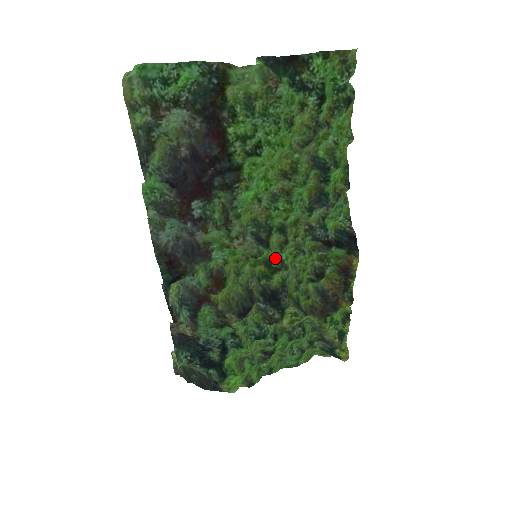
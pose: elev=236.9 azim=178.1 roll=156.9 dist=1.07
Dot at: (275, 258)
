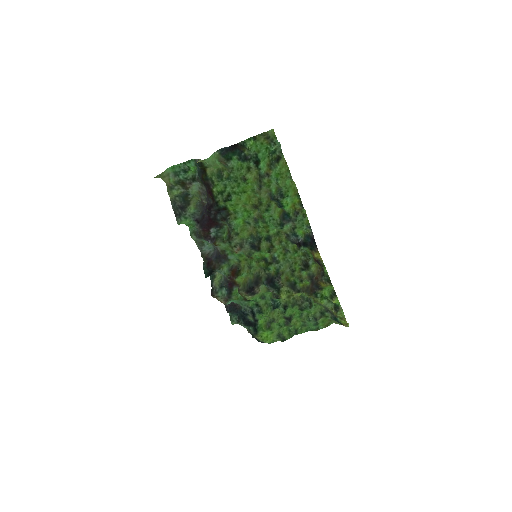
Dot at: (270, 256)
